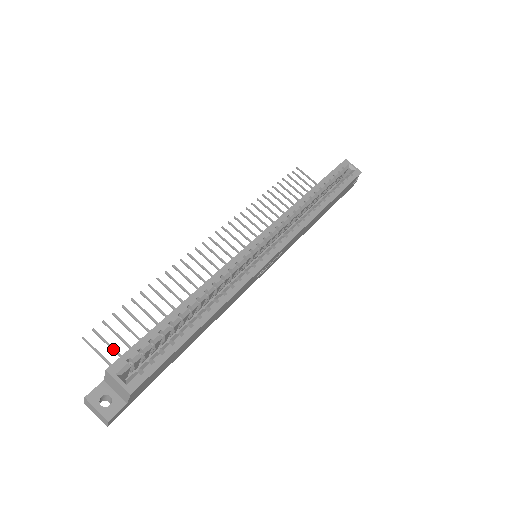
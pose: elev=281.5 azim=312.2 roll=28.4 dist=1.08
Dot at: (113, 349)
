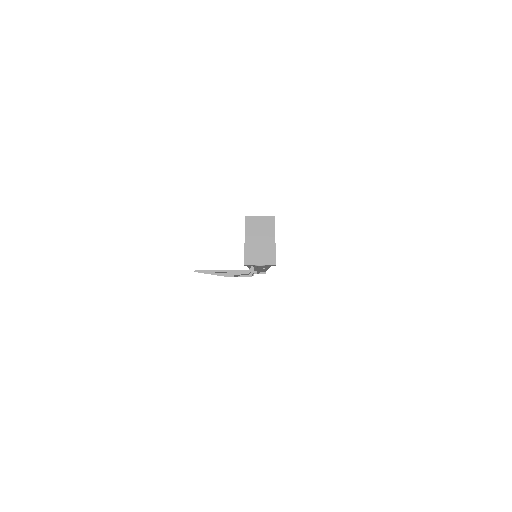
Dot at: occluded
